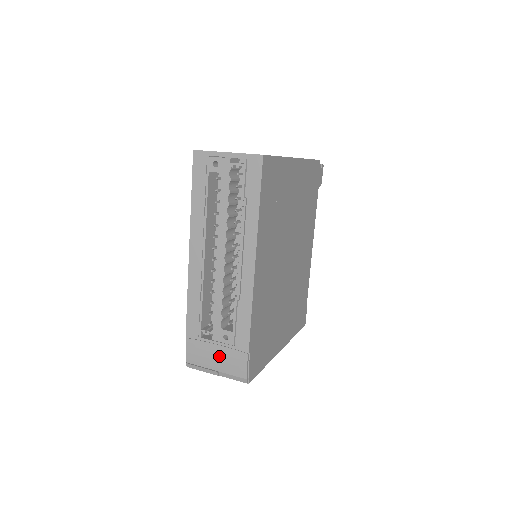
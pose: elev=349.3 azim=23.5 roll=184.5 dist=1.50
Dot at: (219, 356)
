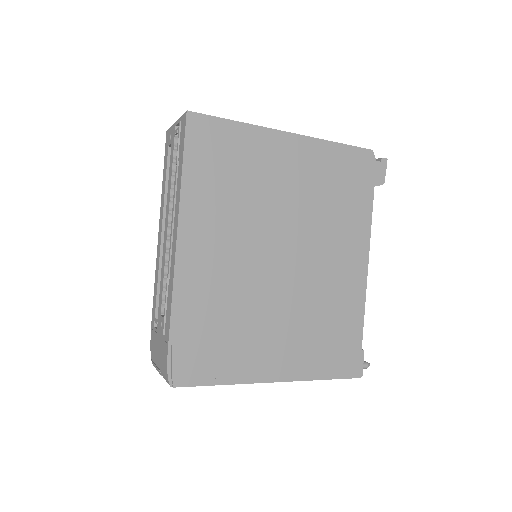
Dot at: (159, 349)
